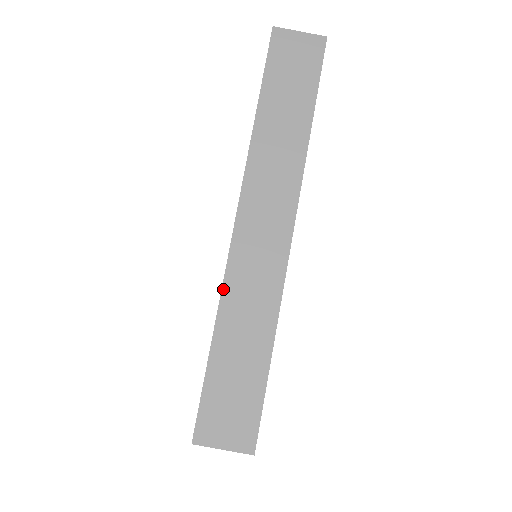
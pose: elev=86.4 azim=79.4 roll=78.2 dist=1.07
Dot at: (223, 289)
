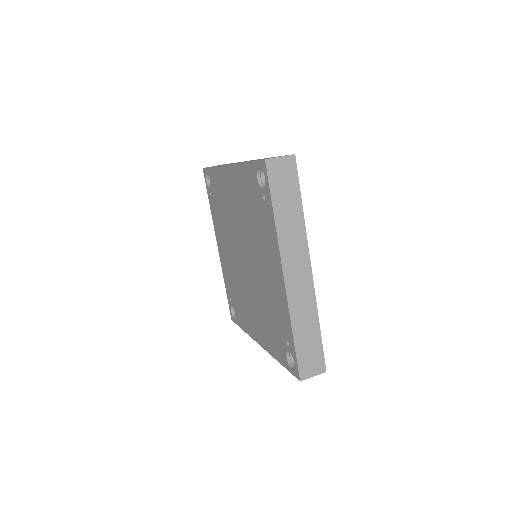
Dot at: (238, 163)
